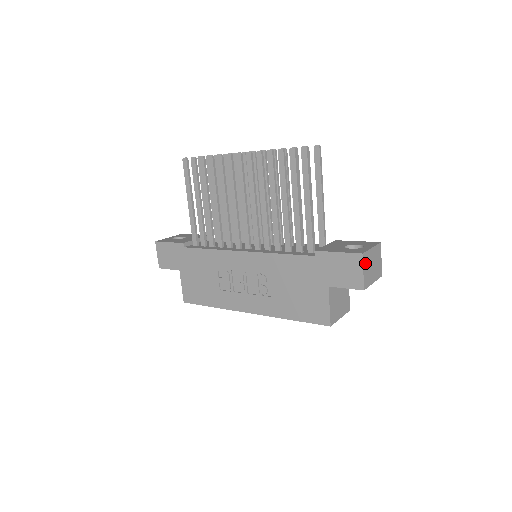
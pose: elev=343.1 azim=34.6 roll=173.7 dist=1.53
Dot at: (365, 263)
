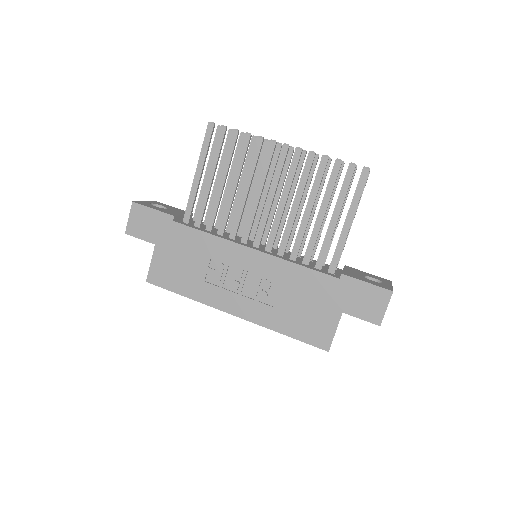
Dot at: (389, 300)
